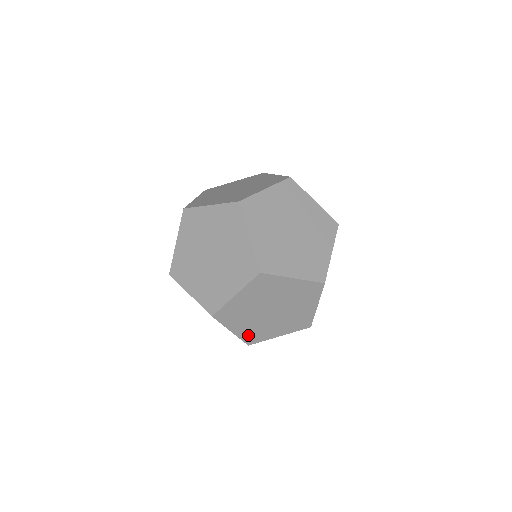
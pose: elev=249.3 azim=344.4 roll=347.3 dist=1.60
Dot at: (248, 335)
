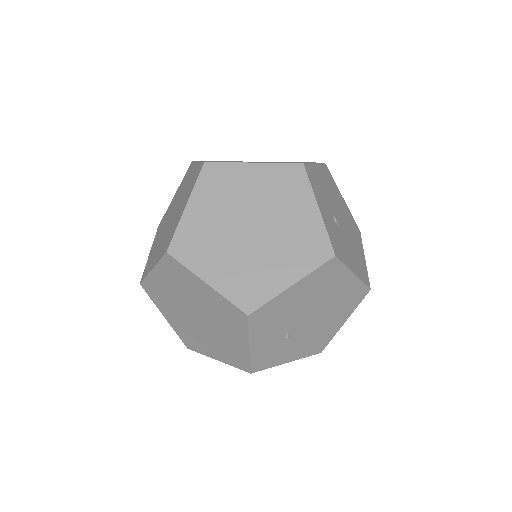
Dot at: (183, 334)
